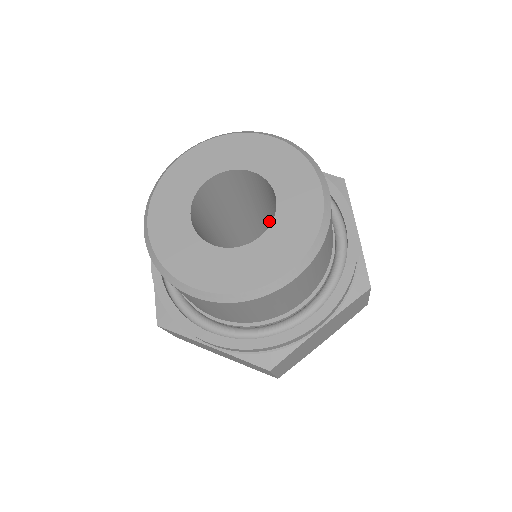
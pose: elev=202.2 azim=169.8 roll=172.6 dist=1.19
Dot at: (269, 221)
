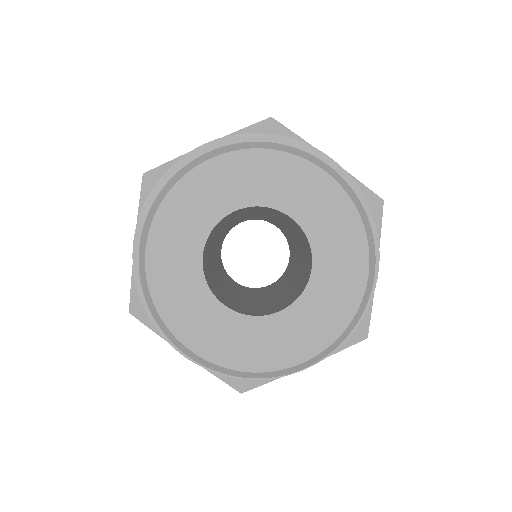
Dot at: (283, 225)
